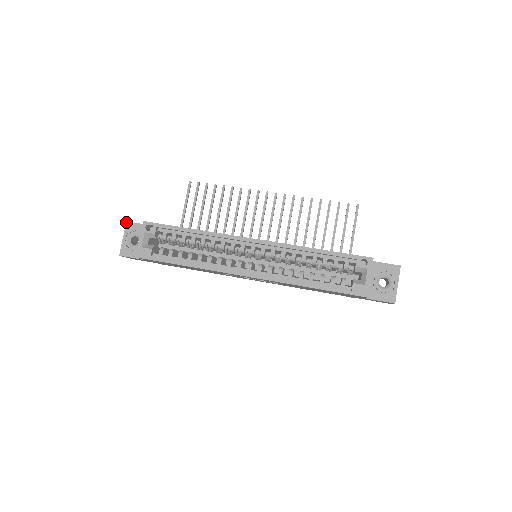
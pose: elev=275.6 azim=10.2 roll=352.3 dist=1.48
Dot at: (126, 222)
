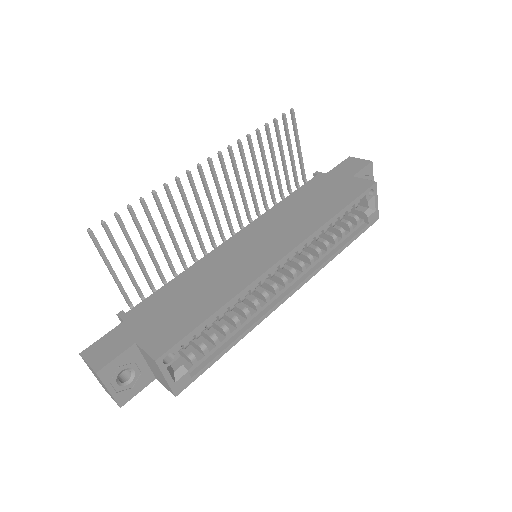
Dot at: (96, 374)
